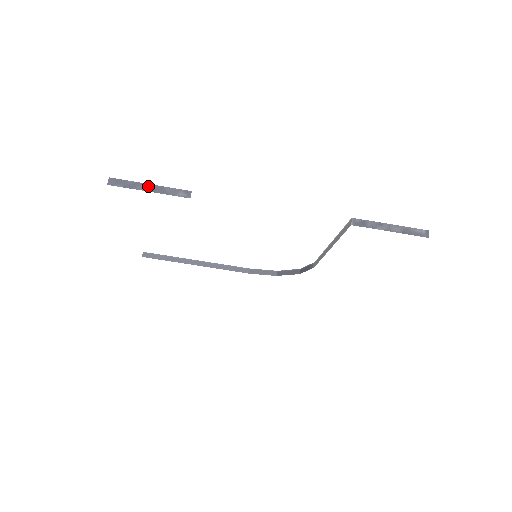
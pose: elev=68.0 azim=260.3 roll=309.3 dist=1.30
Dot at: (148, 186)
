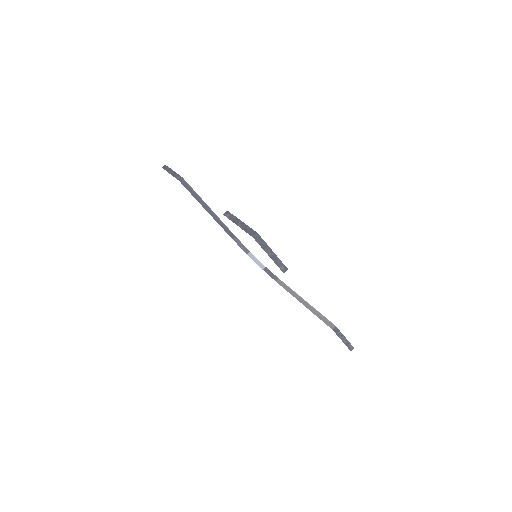
Dot at: (271, 252)
